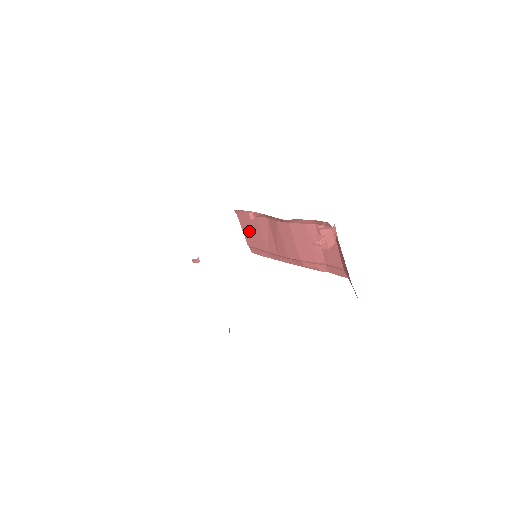
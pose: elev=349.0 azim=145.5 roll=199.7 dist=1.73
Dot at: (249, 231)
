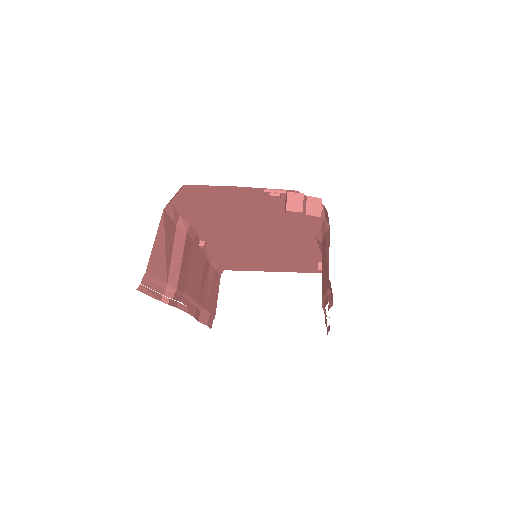
Dot at: occluded
